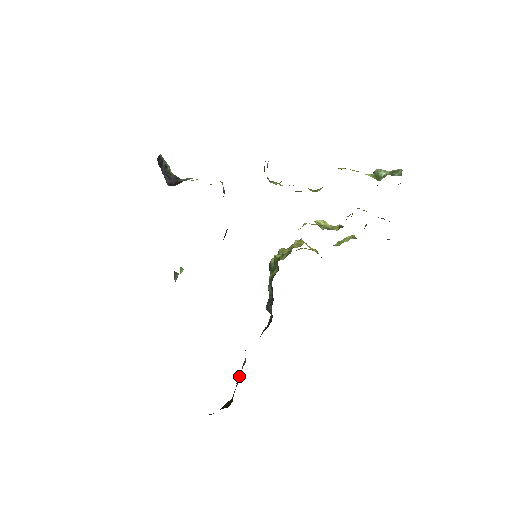
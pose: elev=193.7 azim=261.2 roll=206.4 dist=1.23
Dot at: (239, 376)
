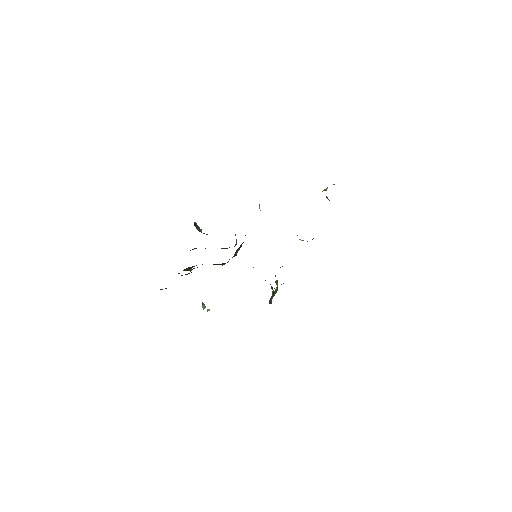
Dot at: occluded
